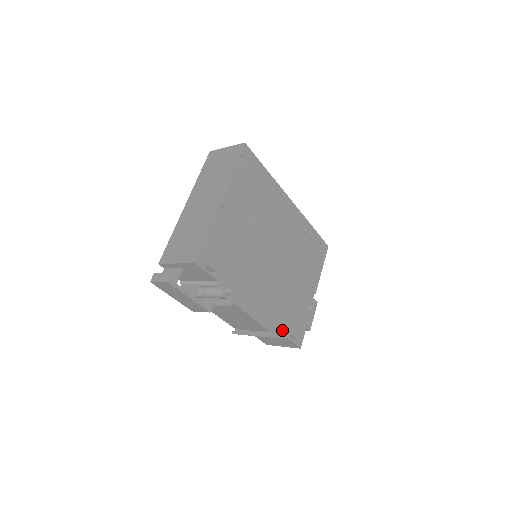
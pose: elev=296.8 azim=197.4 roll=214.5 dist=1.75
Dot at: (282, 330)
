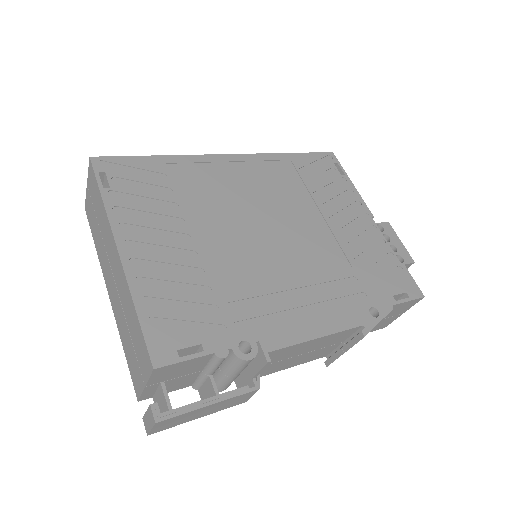
Dot at: (376, 305)
